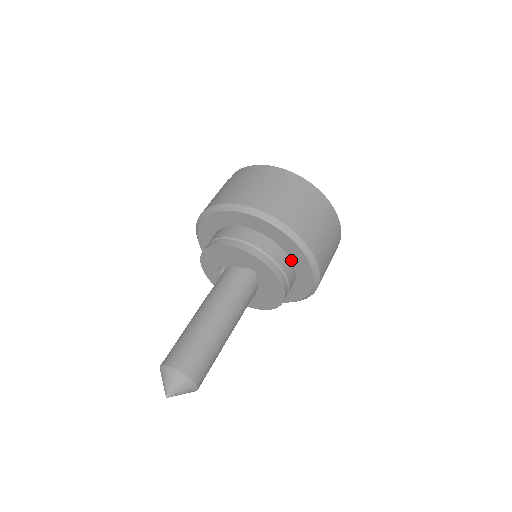
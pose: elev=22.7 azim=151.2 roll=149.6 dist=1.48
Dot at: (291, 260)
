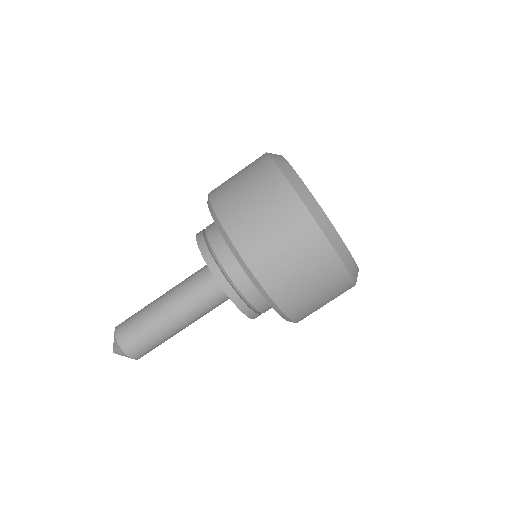
Dot at: occluded
